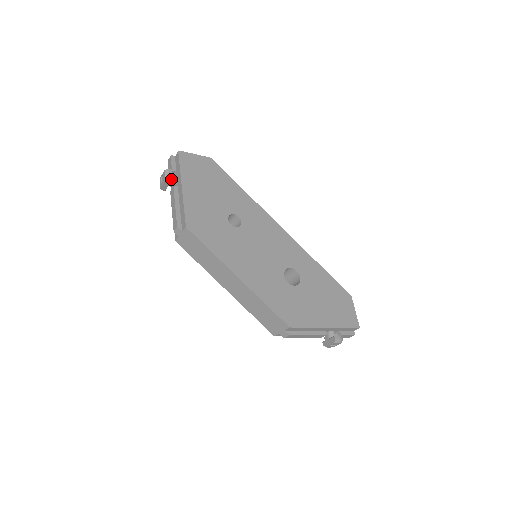
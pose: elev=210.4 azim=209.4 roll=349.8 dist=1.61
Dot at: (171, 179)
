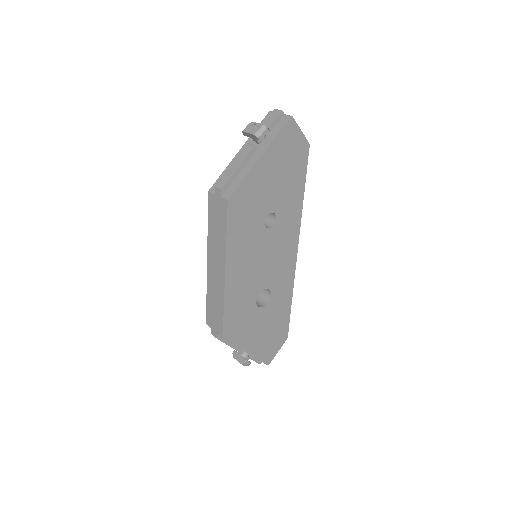
Dot at: (259, 139)
